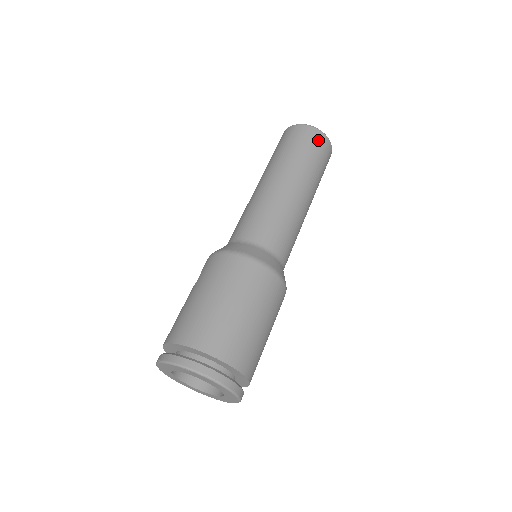
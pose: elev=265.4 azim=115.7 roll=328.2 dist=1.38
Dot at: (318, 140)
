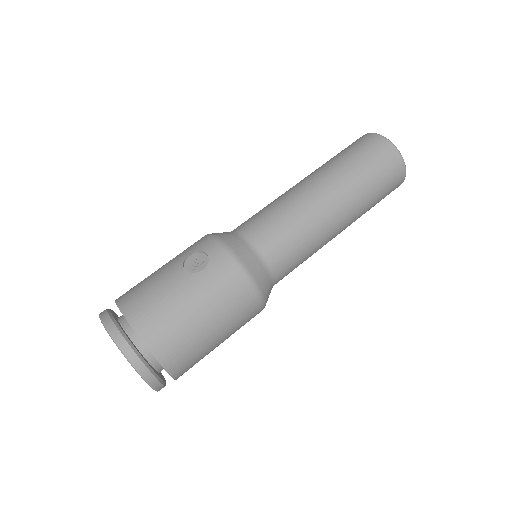
Dot at: (395, 187)
